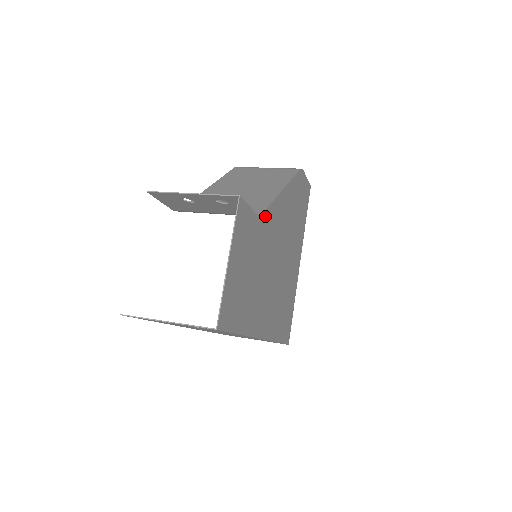
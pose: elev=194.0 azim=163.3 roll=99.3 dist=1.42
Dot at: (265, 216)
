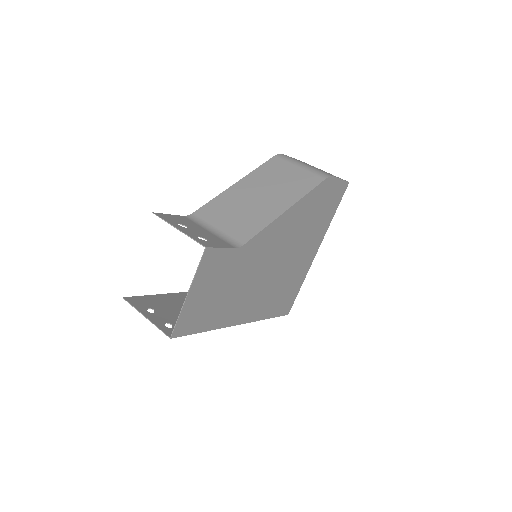
Dot at: (250, 243)
